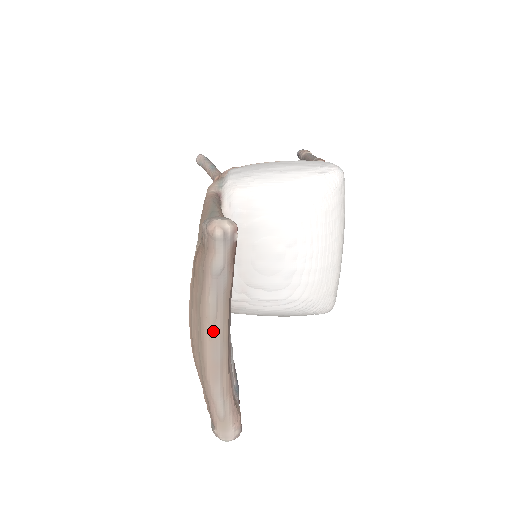
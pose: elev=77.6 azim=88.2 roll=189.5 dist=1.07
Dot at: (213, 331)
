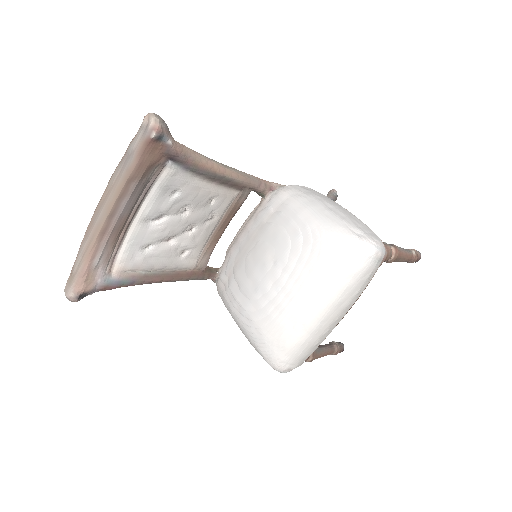
Dot at: (105, 196)
